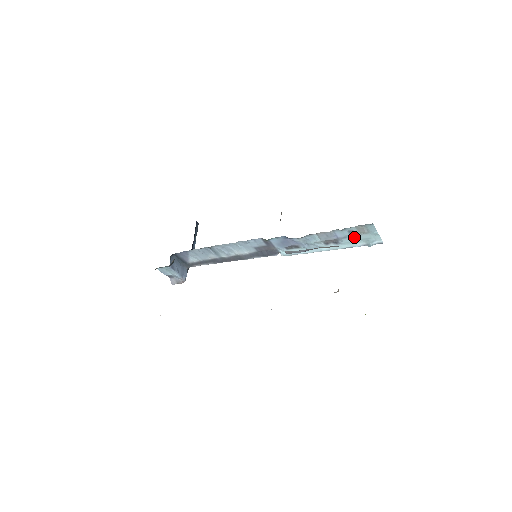
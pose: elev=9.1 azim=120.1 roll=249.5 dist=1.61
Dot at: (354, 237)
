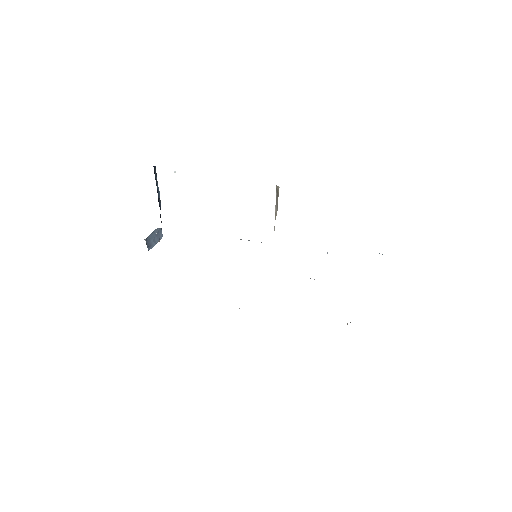
Dot at: occluded
